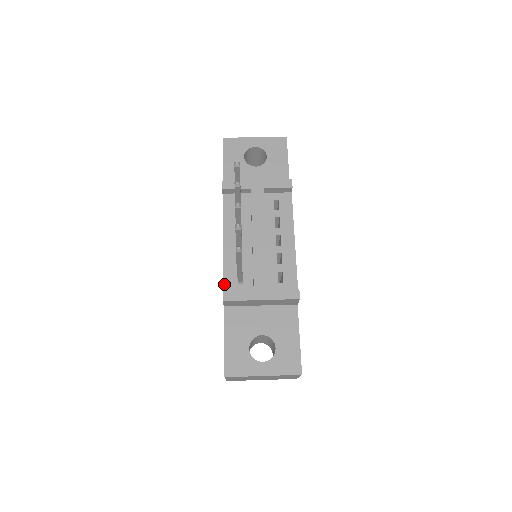
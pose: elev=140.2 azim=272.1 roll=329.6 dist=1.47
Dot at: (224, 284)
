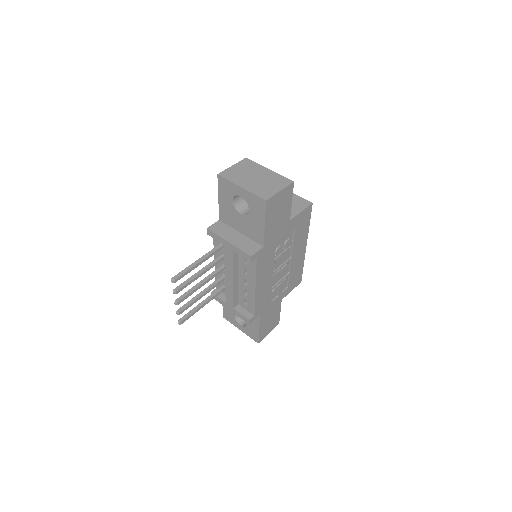
Dot at: occluded
